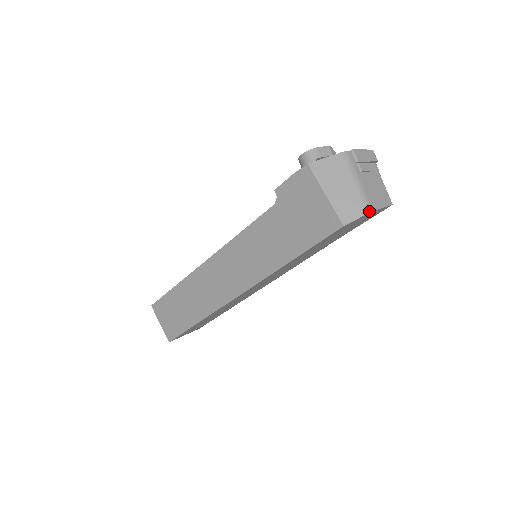
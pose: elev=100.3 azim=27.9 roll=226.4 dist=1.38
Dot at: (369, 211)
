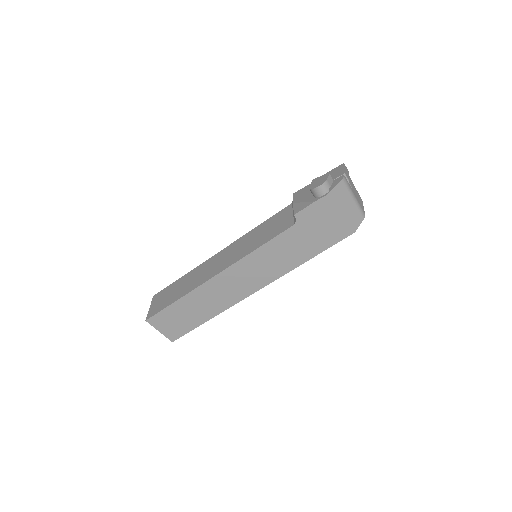
Dot at: (364, 216)
